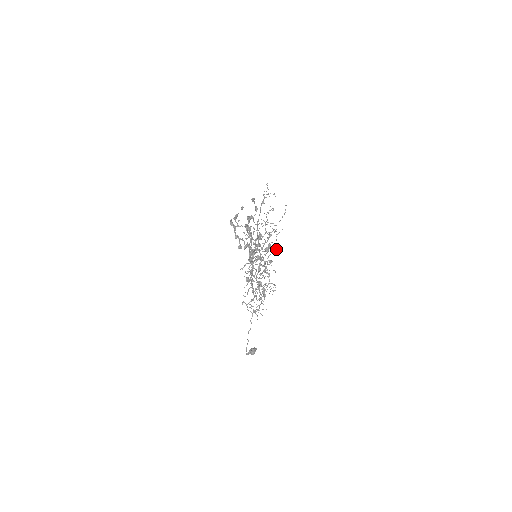
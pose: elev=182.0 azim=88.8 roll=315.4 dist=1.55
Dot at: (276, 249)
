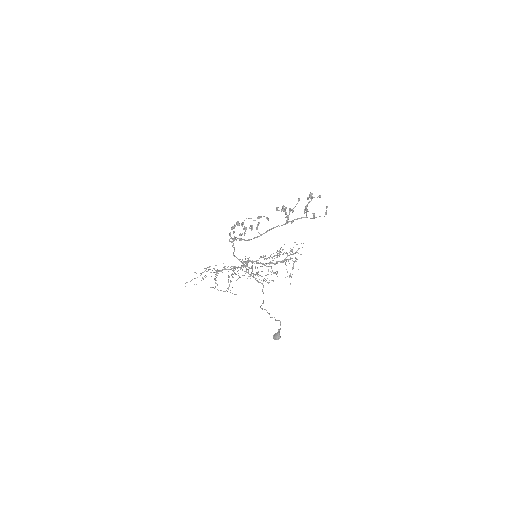
Dot at: (236, 294)
